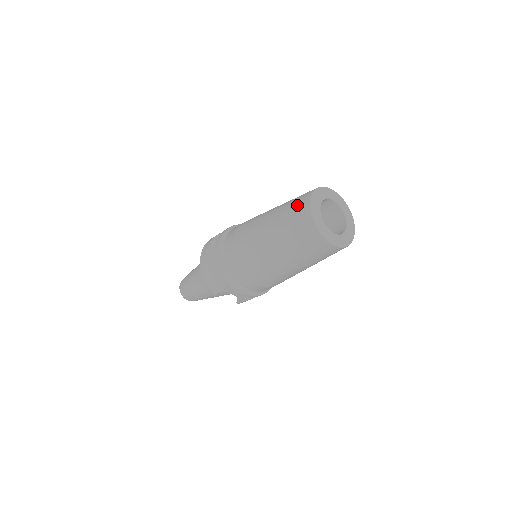
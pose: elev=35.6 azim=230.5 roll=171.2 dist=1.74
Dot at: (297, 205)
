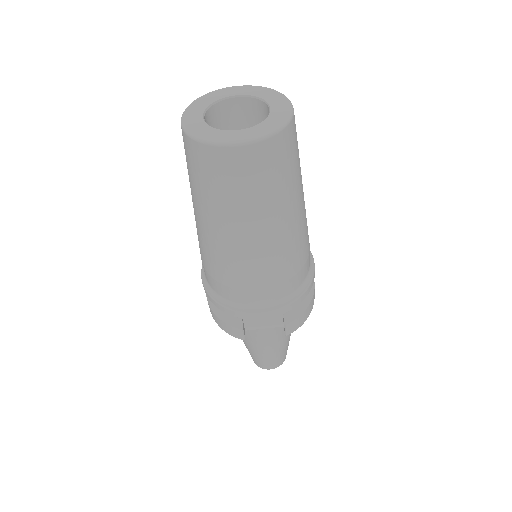
Dot at: occluded
